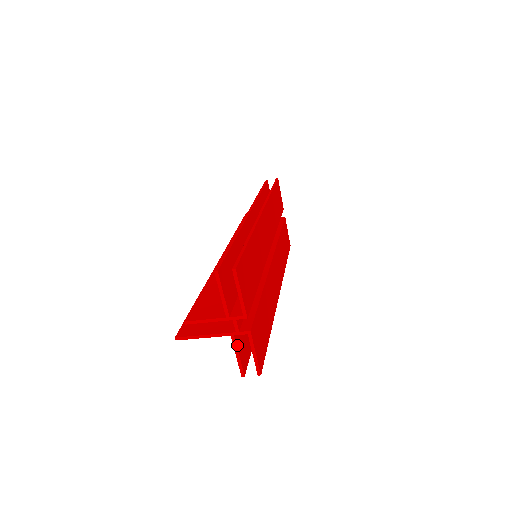
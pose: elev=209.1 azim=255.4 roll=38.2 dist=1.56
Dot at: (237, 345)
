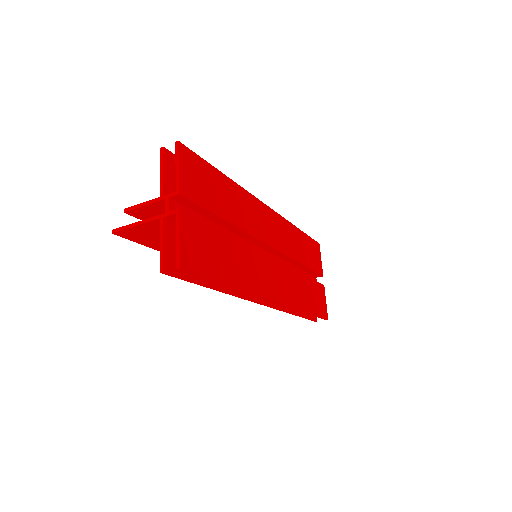
Dot at: (165, 232)
